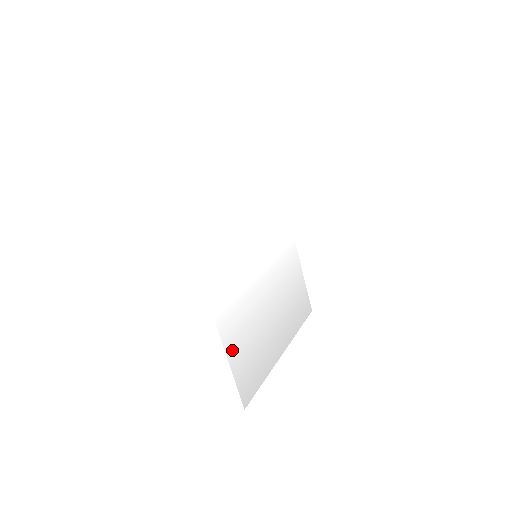
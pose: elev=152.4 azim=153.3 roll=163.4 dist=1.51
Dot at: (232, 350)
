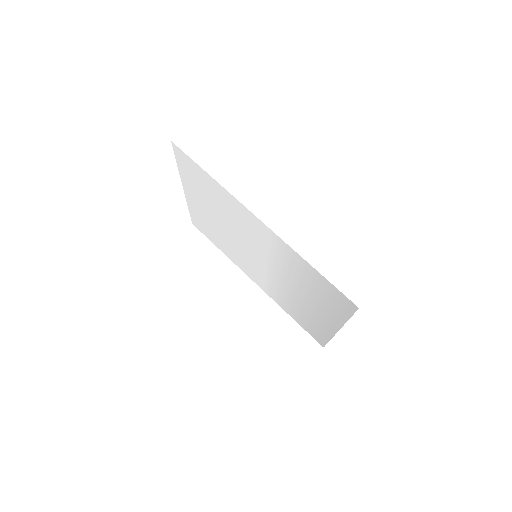
Dot at: (304, 265)
